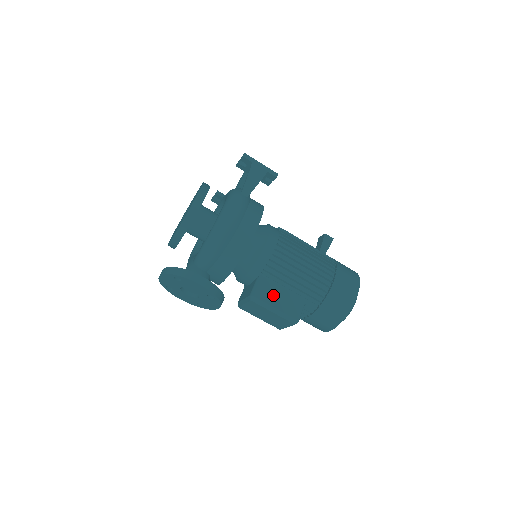
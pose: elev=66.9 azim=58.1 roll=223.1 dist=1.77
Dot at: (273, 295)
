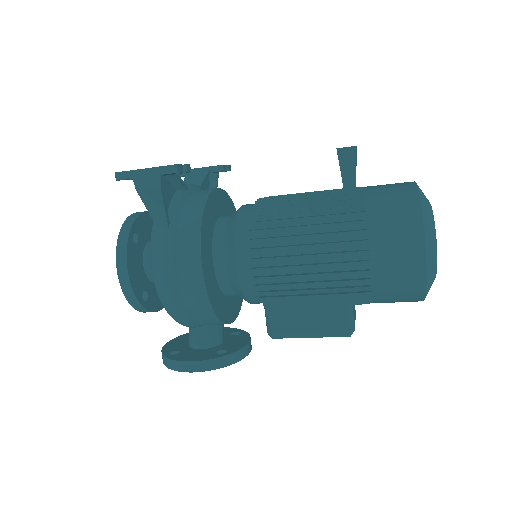
Dot at: (296, 317)
